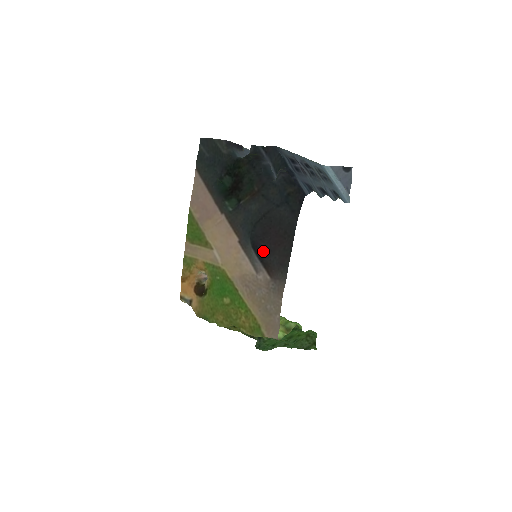
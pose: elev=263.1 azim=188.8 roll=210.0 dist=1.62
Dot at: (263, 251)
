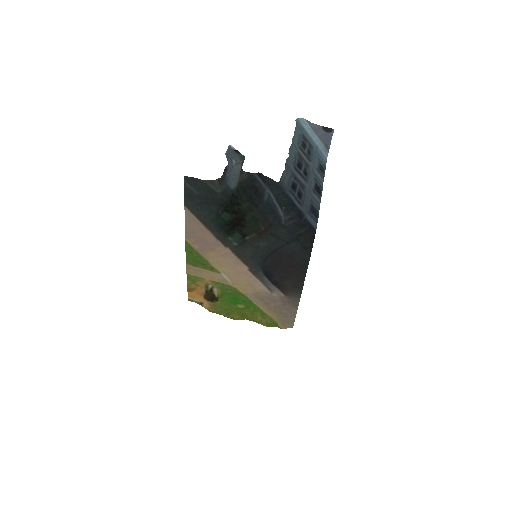
Dot at: (276, 278)
